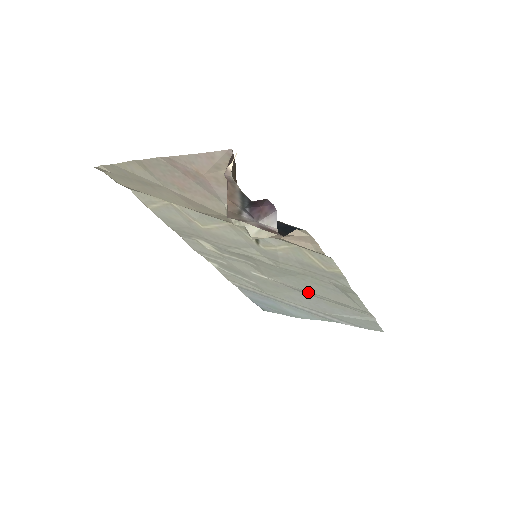
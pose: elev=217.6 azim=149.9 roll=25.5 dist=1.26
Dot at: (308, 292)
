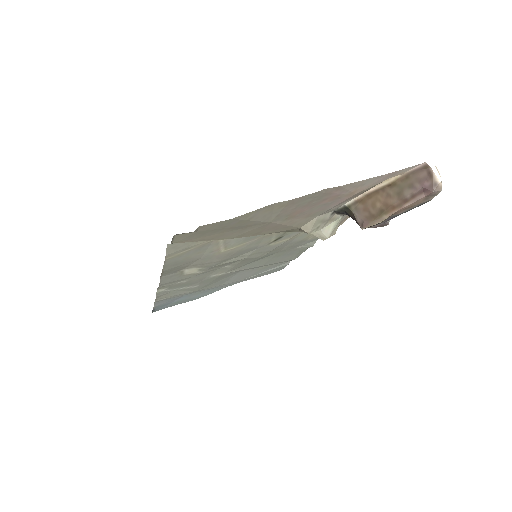
Dot at: (255, 267)
